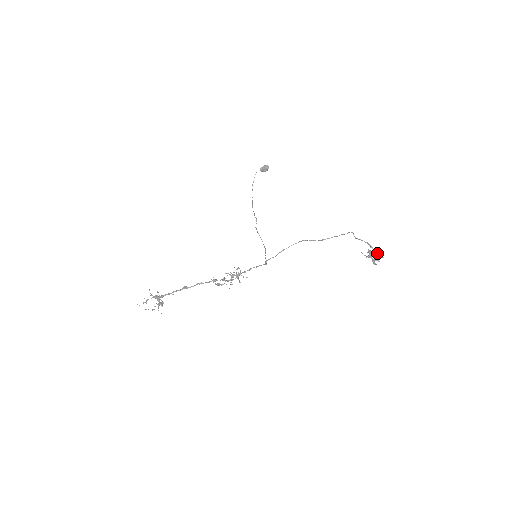
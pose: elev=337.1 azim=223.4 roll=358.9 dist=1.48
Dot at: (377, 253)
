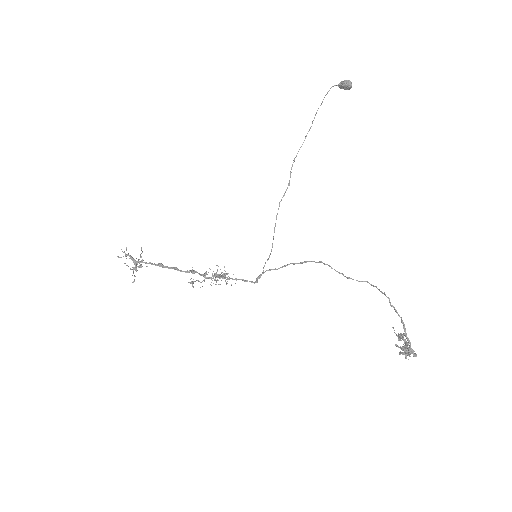
Dot at: (409, 347)
